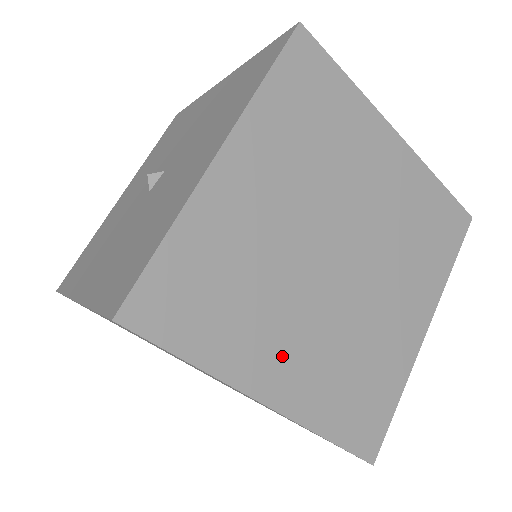
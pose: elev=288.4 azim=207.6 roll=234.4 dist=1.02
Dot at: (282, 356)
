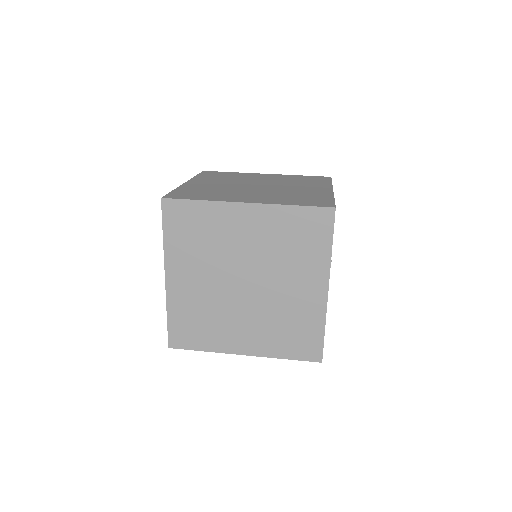
Dot at: (240, 335)
